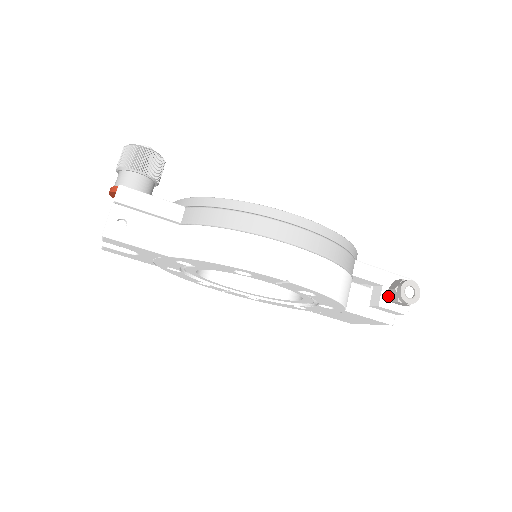
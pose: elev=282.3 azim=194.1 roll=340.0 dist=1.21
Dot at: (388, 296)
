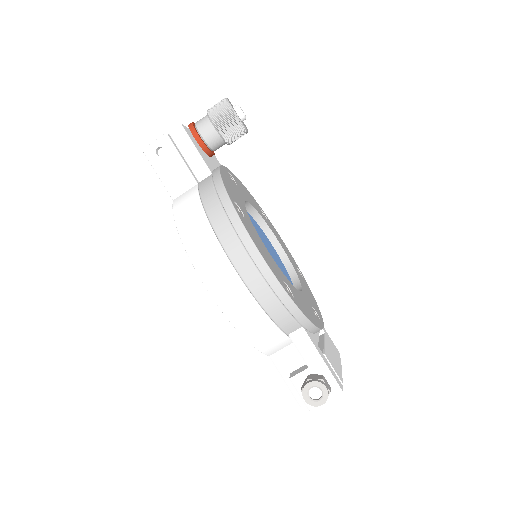
Dot at: (305, 380)
